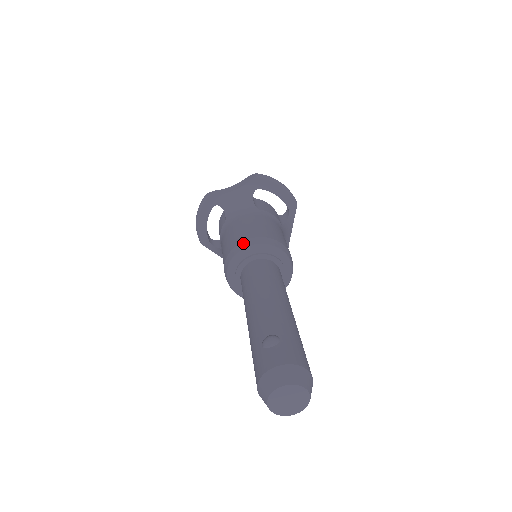
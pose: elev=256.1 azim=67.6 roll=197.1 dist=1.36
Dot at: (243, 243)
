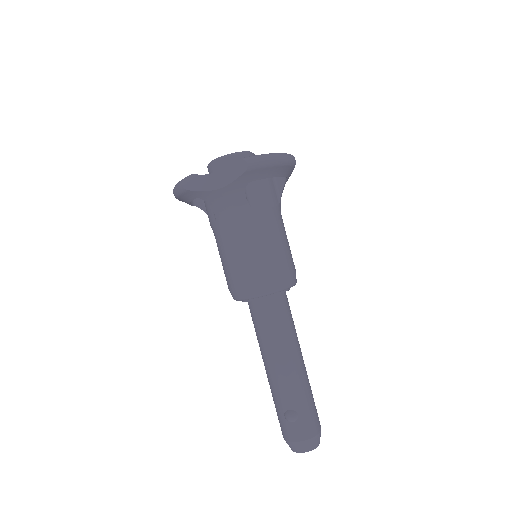
Dot at: (249, 289)
